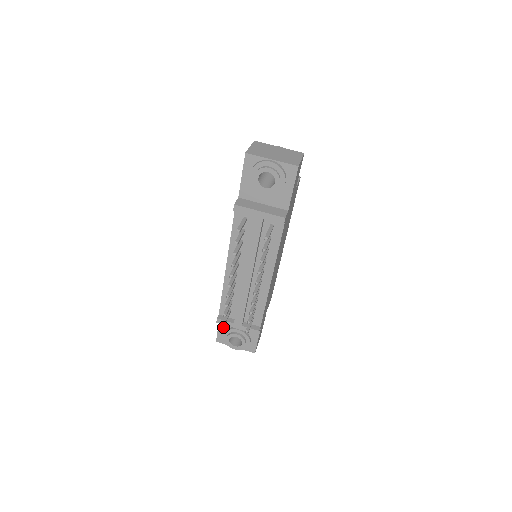
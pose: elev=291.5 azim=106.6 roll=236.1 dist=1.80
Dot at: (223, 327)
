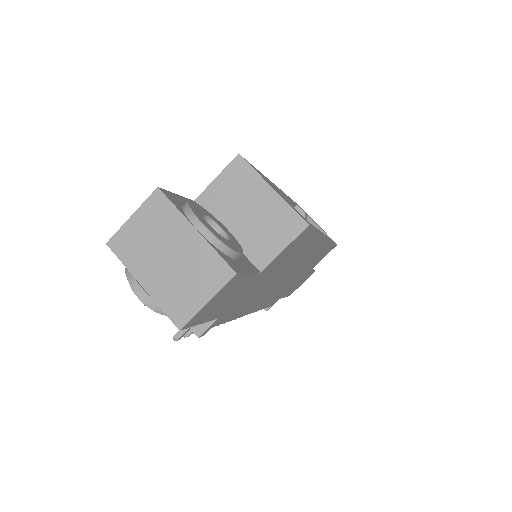
Dot at: occluded
